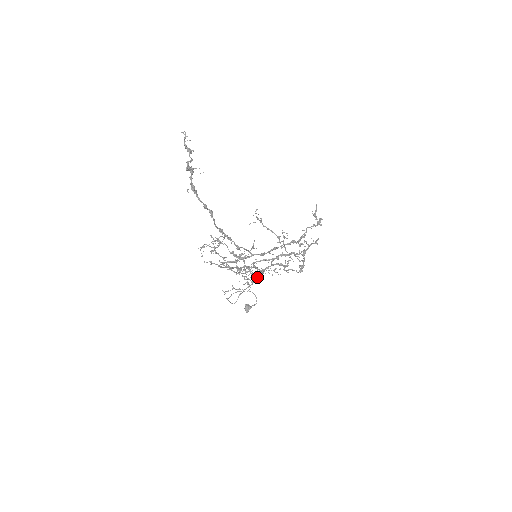
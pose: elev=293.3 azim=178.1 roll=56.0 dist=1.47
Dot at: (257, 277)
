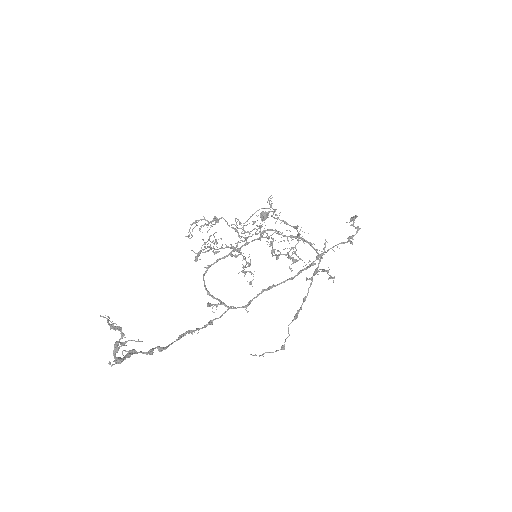
Dot at: (250, 283)
